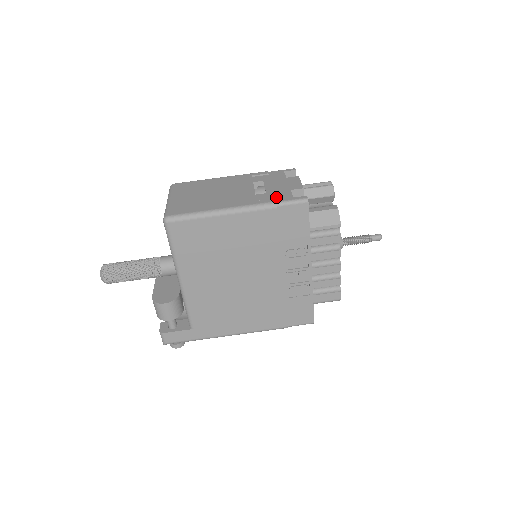
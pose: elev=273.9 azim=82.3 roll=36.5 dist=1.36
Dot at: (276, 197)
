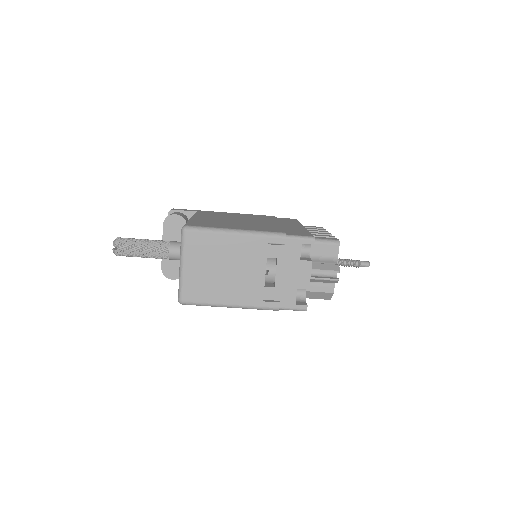
Dot at: (281, 299)
